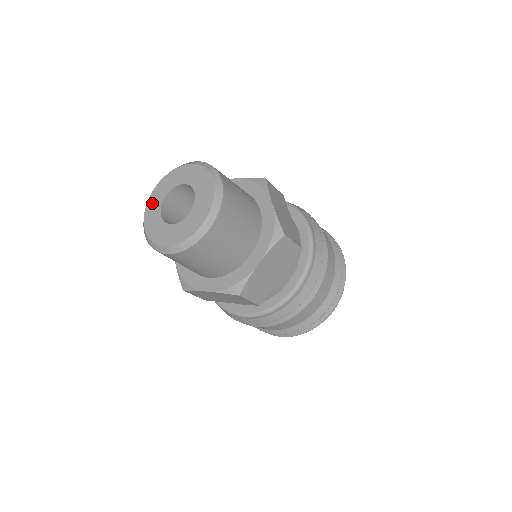
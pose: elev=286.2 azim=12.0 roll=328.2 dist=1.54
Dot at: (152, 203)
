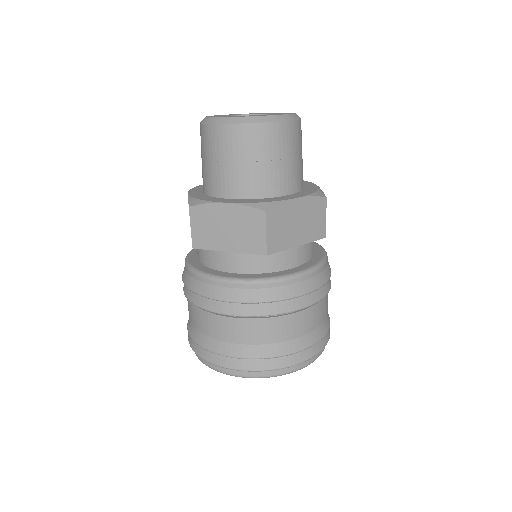
Dot at: (218, 116)
